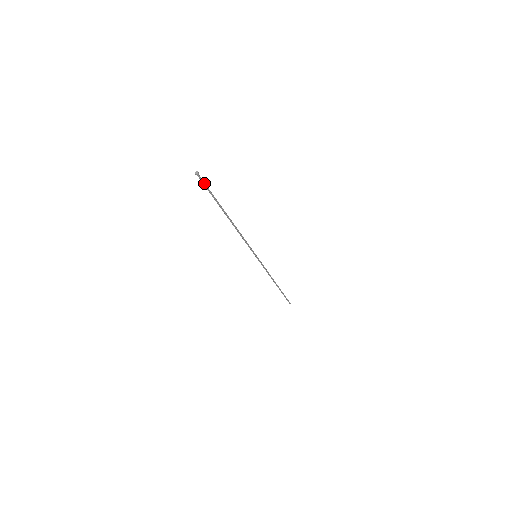
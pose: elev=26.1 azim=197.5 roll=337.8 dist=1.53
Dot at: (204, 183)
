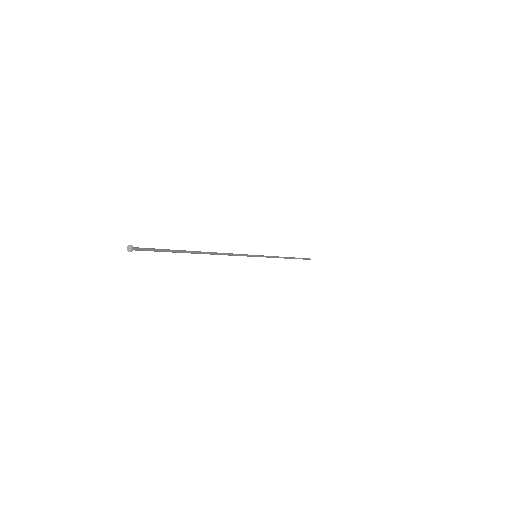
Dot at: (148, 250)
